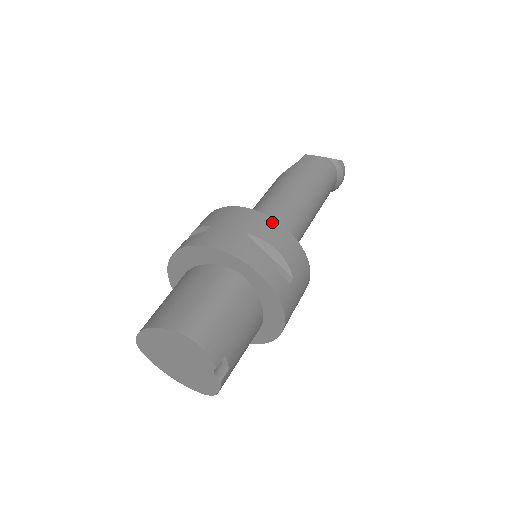
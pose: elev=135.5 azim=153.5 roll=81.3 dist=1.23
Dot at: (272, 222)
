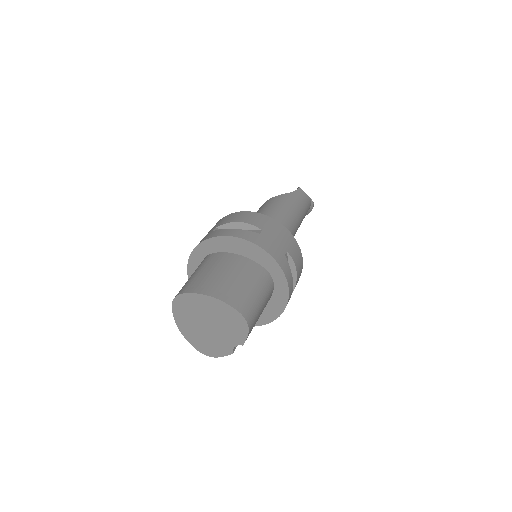
Dot at: (299, 249)
